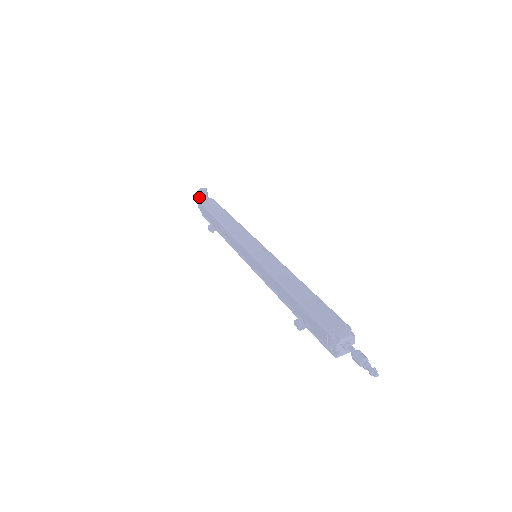
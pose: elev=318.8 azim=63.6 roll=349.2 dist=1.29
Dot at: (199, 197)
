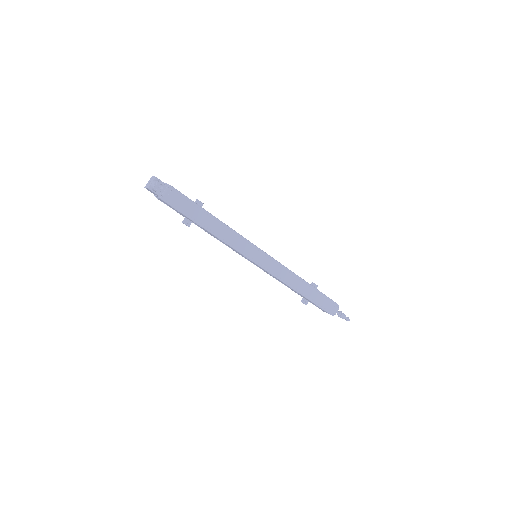
Dot at: (156, 192)
